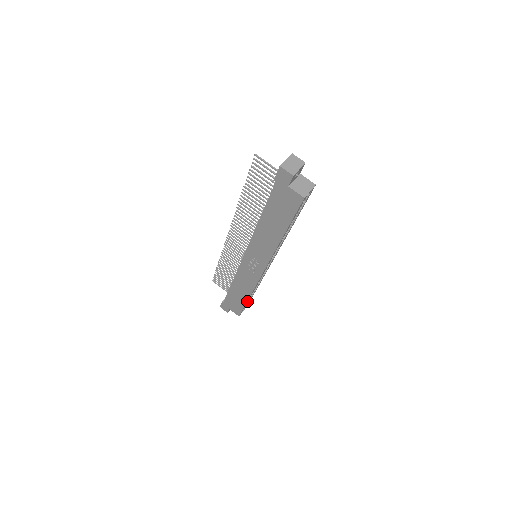
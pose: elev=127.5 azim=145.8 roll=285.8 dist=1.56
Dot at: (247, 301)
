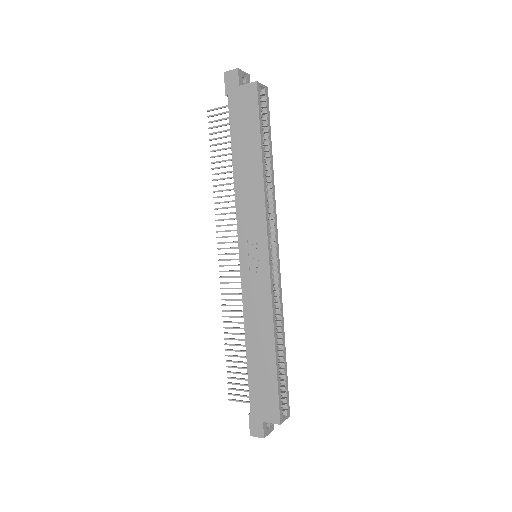
Dot at: (276, 362)
